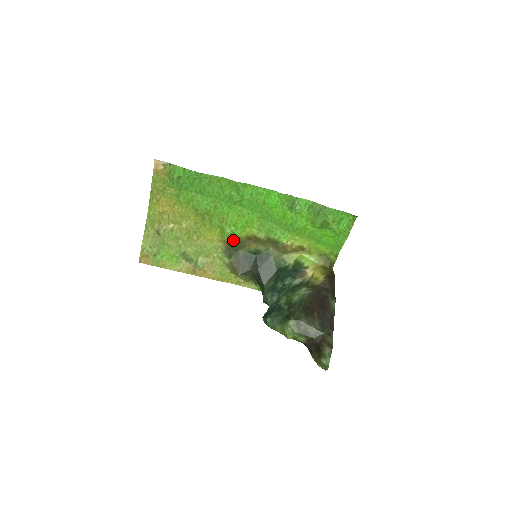
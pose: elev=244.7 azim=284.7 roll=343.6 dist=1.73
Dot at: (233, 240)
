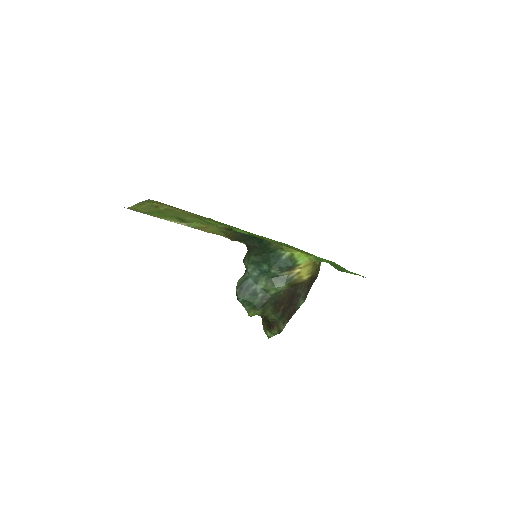
Dot at: occluded
